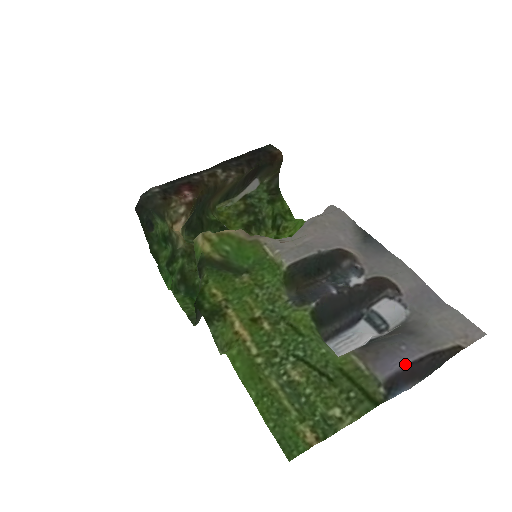
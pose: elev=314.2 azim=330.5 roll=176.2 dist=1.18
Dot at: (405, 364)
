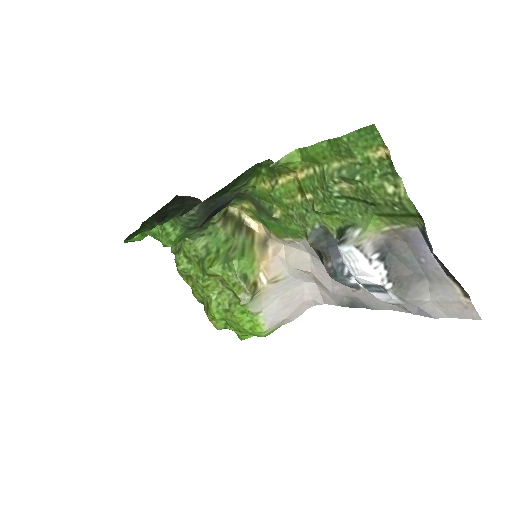
Dot at: occluded
